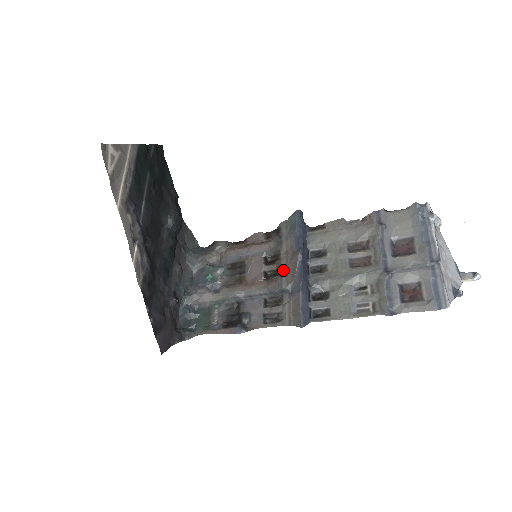
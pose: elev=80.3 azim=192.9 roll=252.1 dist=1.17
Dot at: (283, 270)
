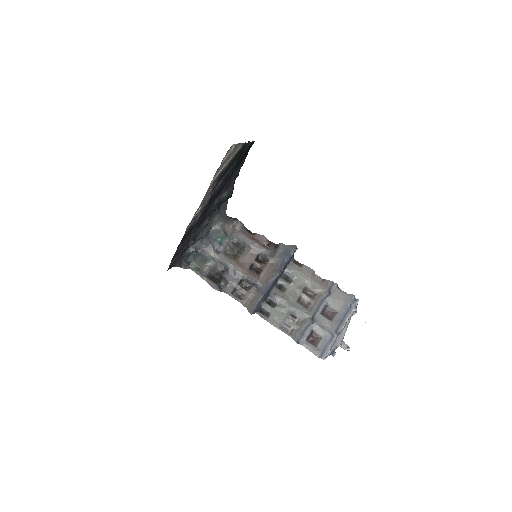
Dot at: (263, 273)
